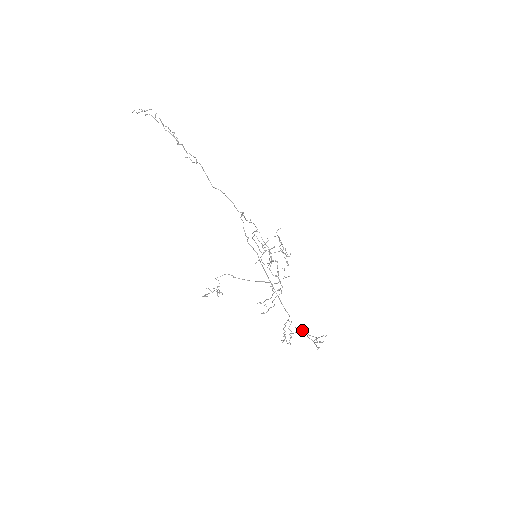
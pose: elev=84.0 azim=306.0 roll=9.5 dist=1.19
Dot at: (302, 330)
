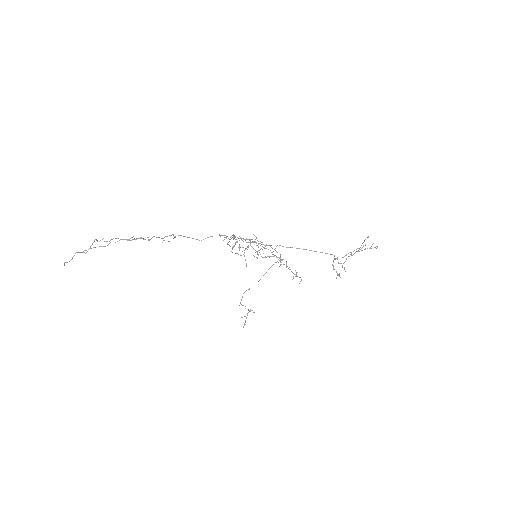
Dot at: occluded
